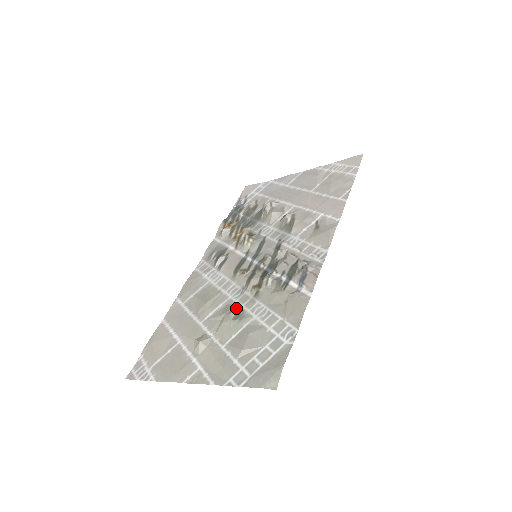
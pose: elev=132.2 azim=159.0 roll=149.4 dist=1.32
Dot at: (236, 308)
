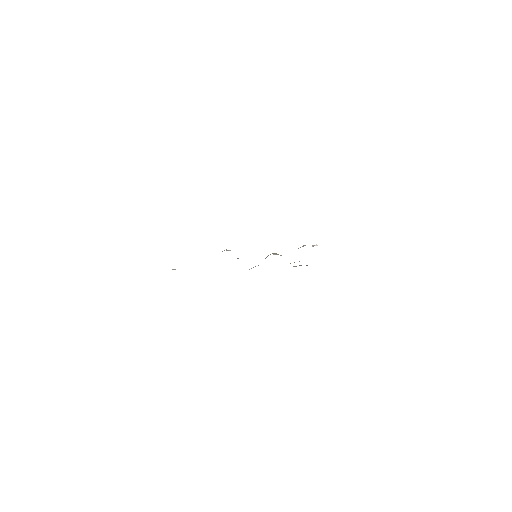
Dot at: occluded
